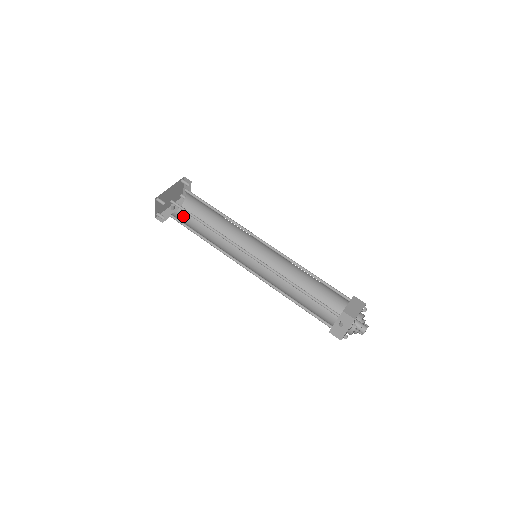
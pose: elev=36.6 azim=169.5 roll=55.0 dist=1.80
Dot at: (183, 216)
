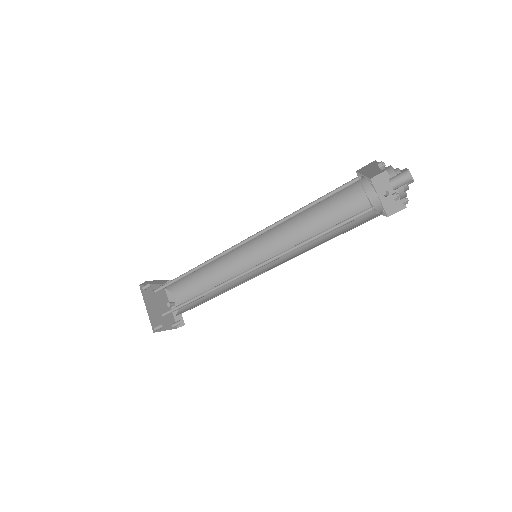
Dot at: (184, 299)
